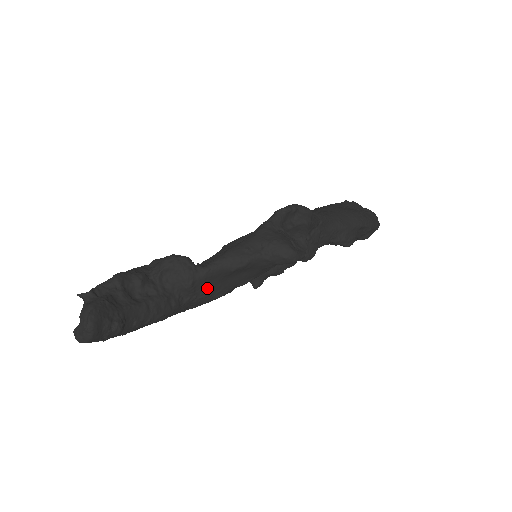
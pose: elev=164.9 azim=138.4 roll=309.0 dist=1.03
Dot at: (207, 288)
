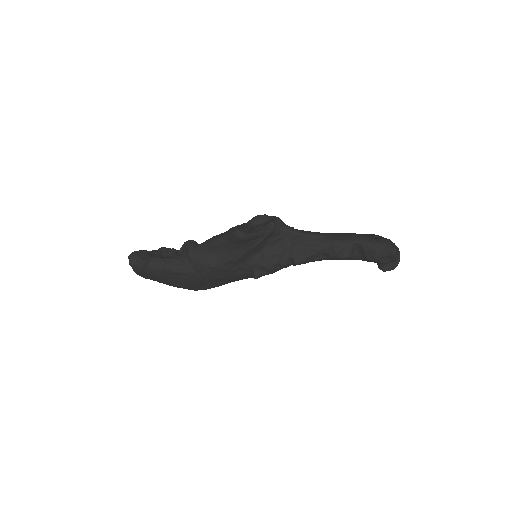
Dot at: (201, 258)
